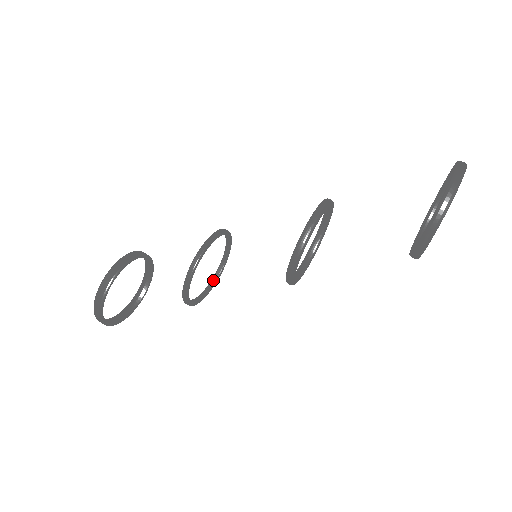
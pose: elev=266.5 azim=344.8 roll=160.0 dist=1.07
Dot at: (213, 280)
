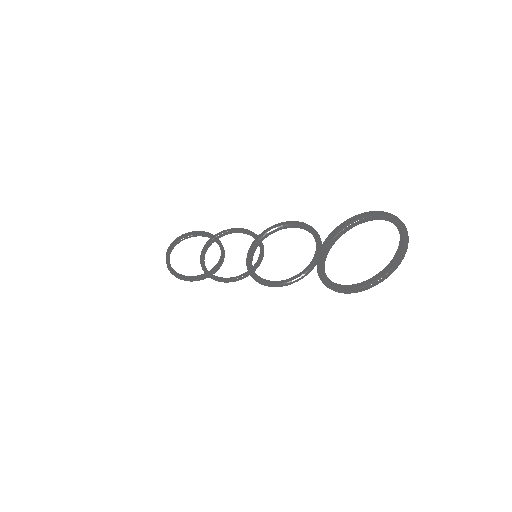
Dot at: (242, 275)
